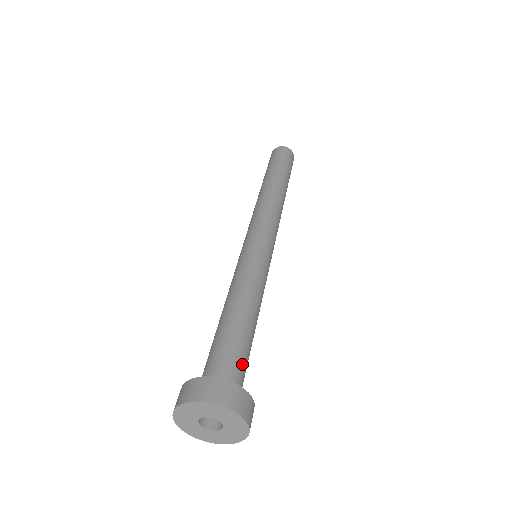
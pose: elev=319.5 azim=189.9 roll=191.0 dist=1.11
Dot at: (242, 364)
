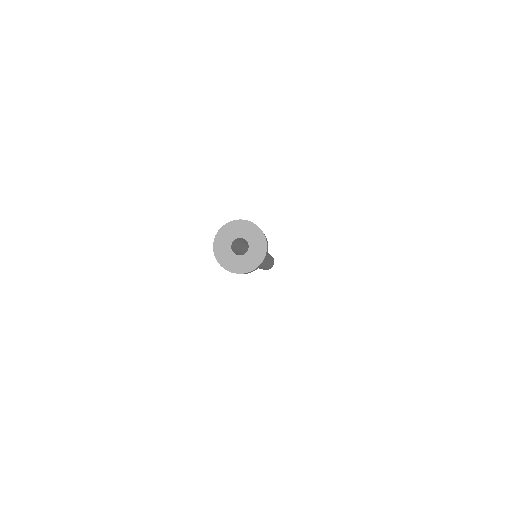
Dot at: occluded
